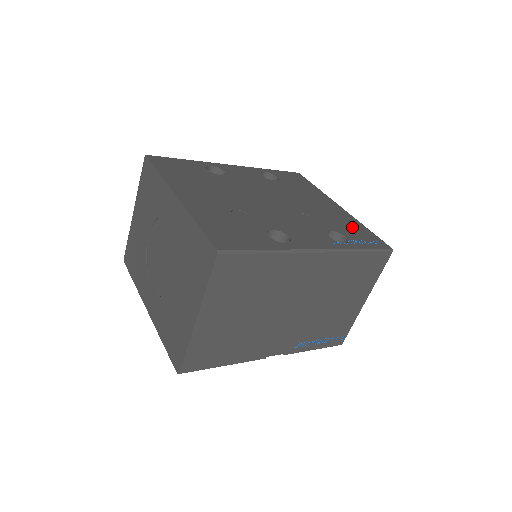
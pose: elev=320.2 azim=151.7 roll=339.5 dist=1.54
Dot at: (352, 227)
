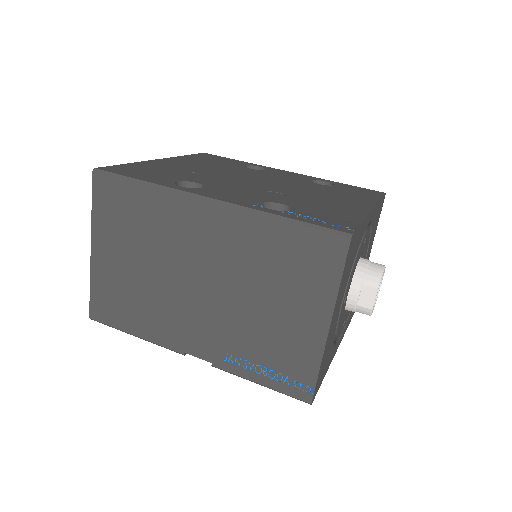
Dot at: (333, 213)
